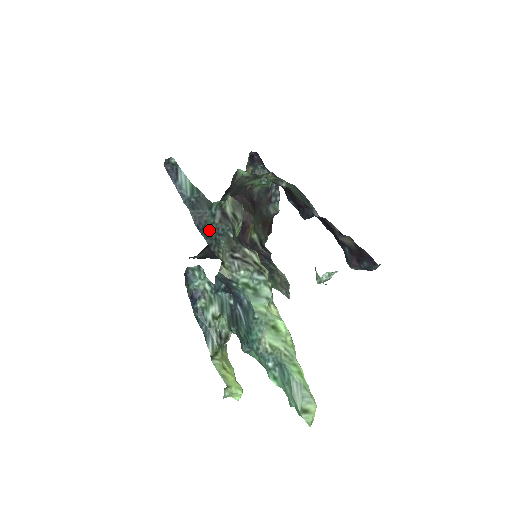
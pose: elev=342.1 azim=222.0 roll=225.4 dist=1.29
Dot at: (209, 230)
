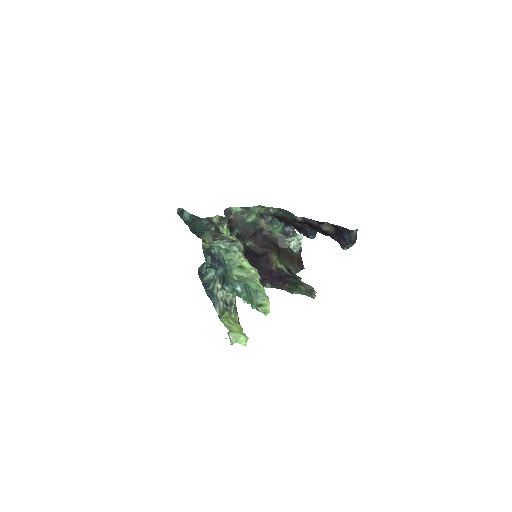
Dot at: (198, 230)
